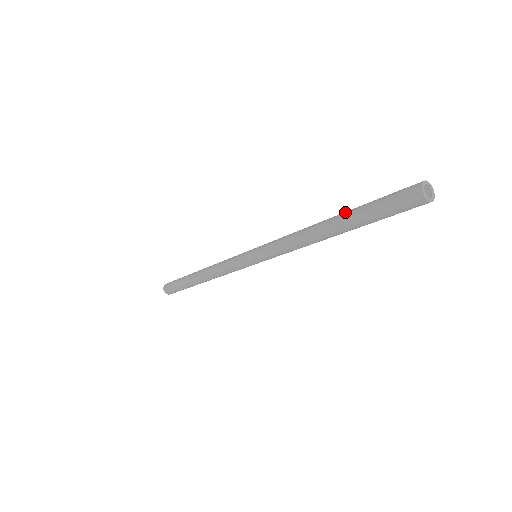
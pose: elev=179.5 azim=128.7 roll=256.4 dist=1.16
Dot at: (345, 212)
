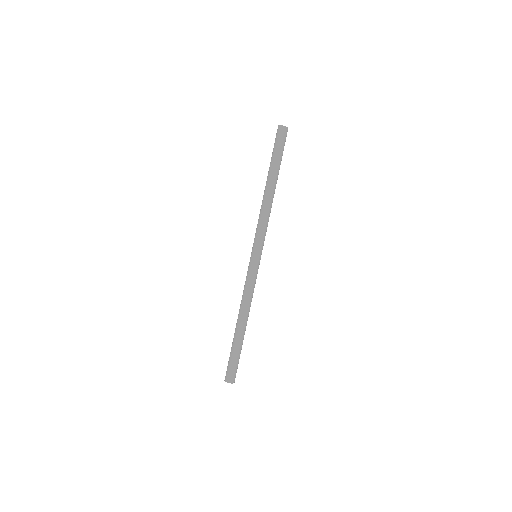
Dot at: occluded
